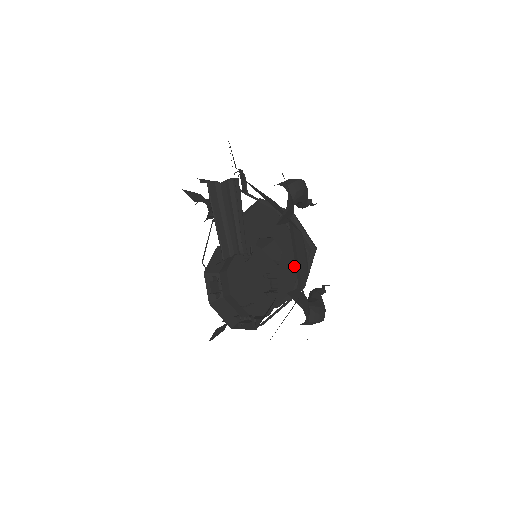
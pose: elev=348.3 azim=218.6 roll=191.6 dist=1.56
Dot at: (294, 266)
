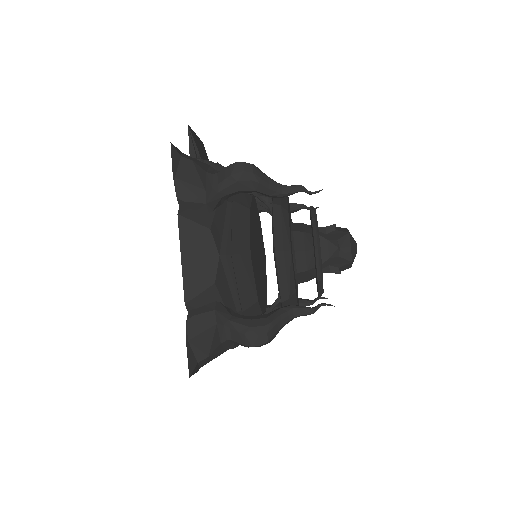
Dot at: occluded
